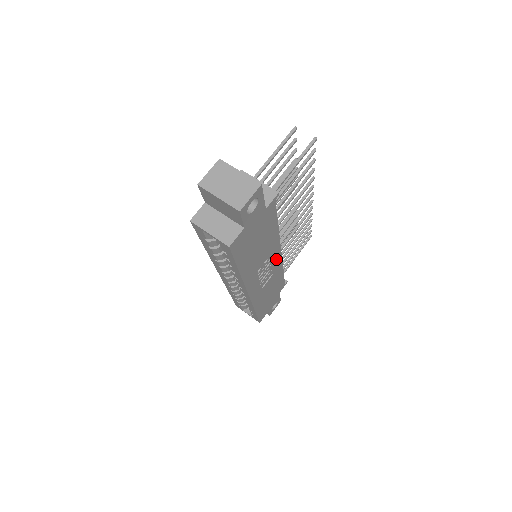
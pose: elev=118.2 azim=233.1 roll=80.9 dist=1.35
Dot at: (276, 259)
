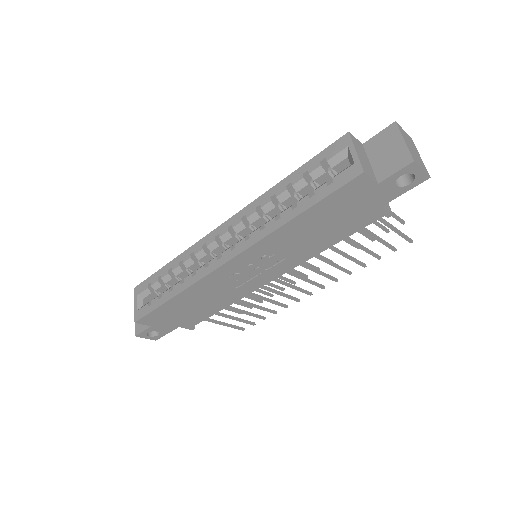
Dot at: (265, 278)
